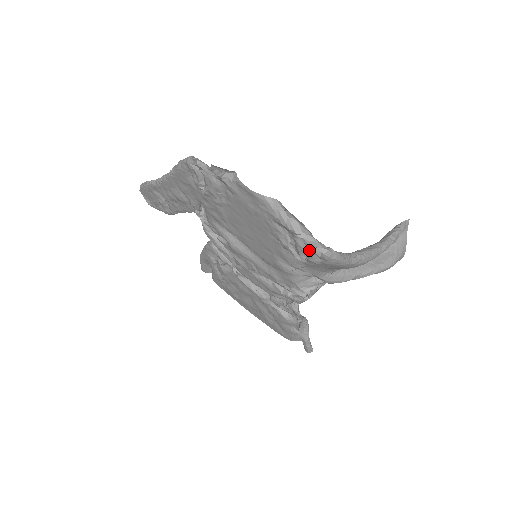
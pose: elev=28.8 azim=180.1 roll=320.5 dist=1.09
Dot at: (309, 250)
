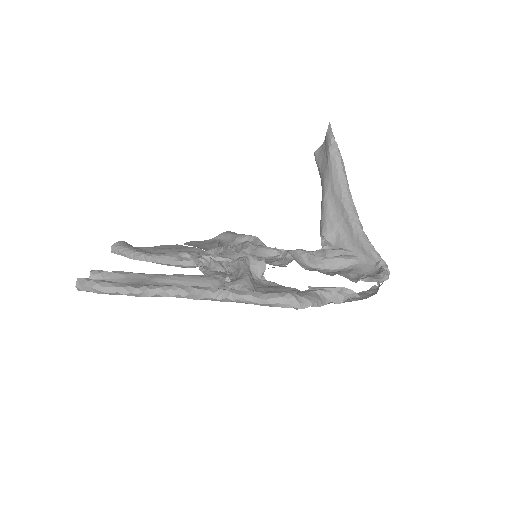
Dot at: (369, 274)
